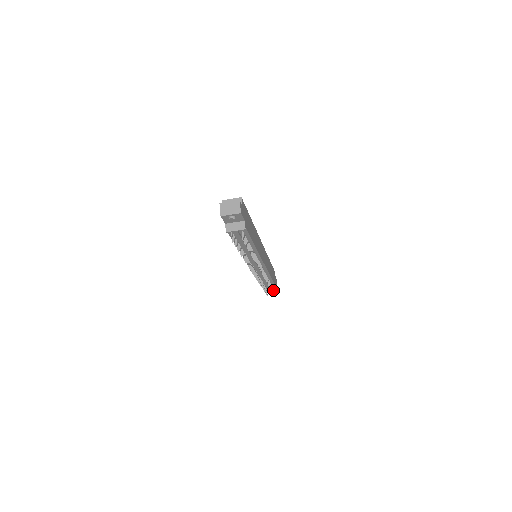
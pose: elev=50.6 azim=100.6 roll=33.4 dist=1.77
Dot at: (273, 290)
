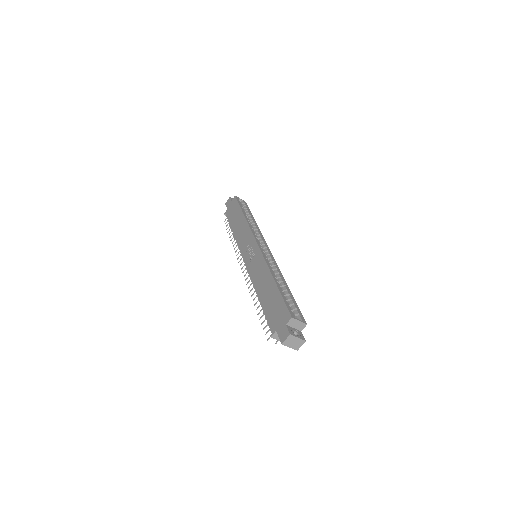
Dot at: occluded
